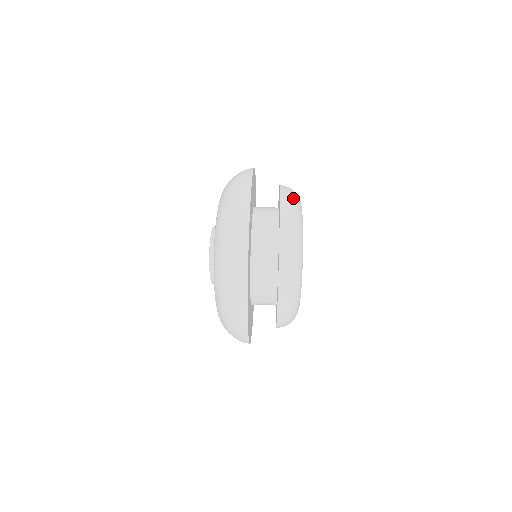
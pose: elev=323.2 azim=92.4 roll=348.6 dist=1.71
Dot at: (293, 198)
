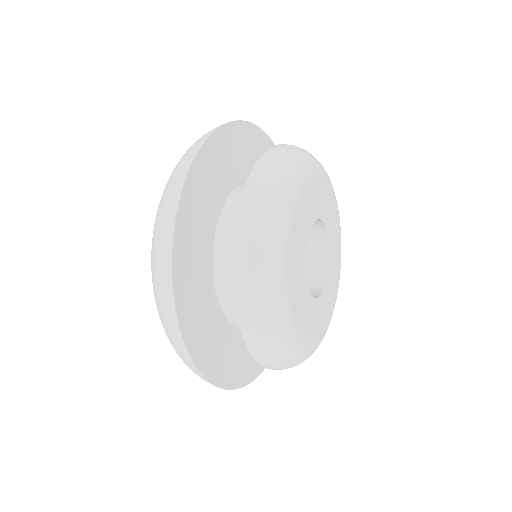
Dot at: (285, 158)
